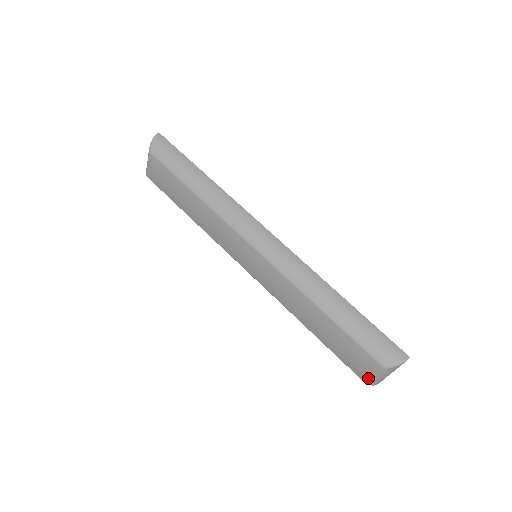
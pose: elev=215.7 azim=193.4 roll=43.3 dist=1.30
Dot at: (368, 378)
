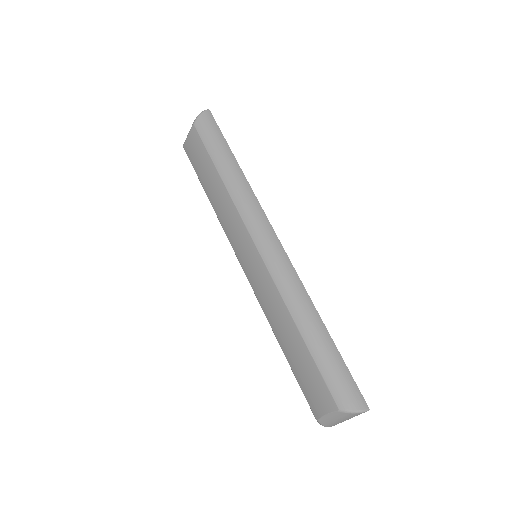
Dot at: (321, 416)
